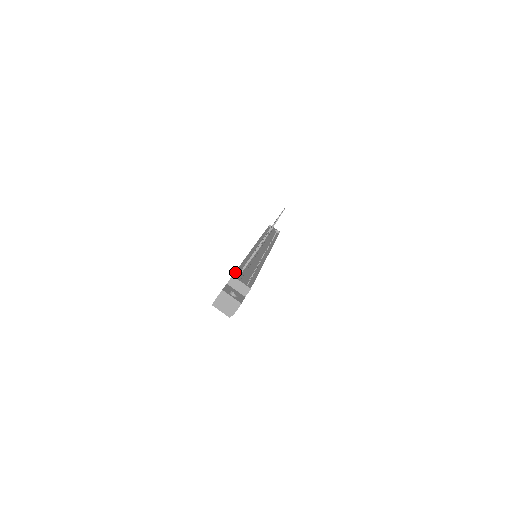
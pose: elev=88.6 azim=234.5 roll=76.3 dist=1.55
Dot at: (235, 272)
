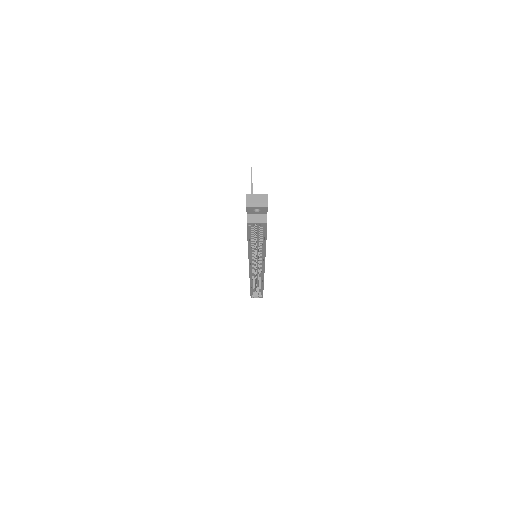
Dot at: occluded
